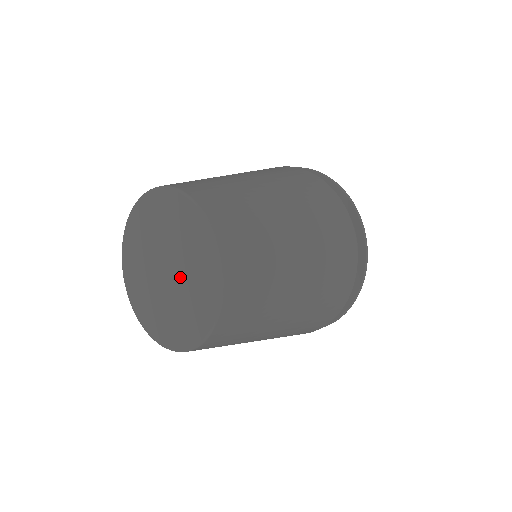
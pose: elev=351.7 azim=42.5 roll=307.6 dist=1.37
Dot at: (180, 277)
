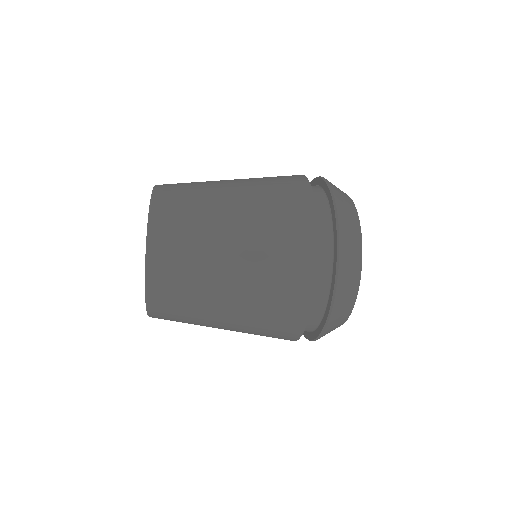
Dot at: occluded
